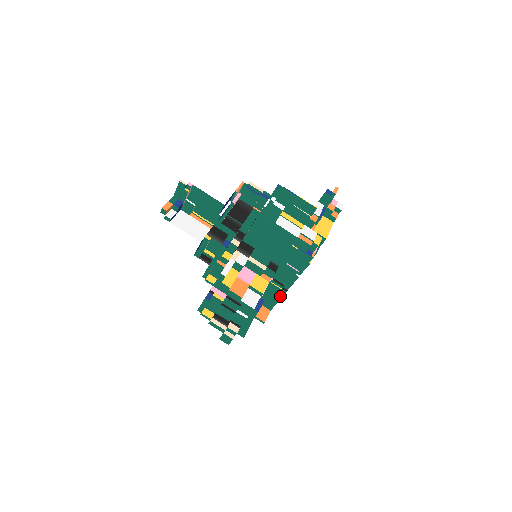
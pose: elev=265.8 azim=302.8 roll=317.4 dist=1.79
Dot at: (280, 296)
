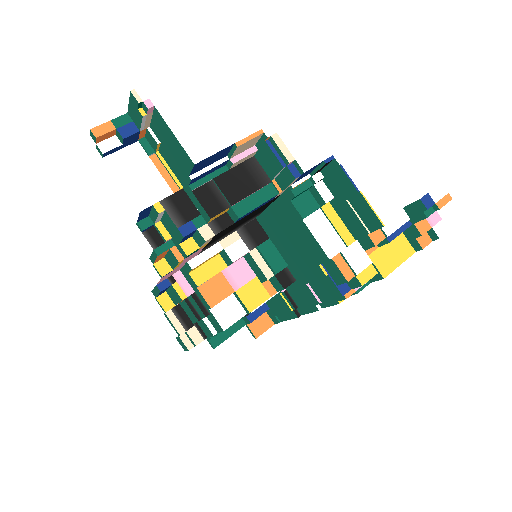
Dot at: (289, 316)
